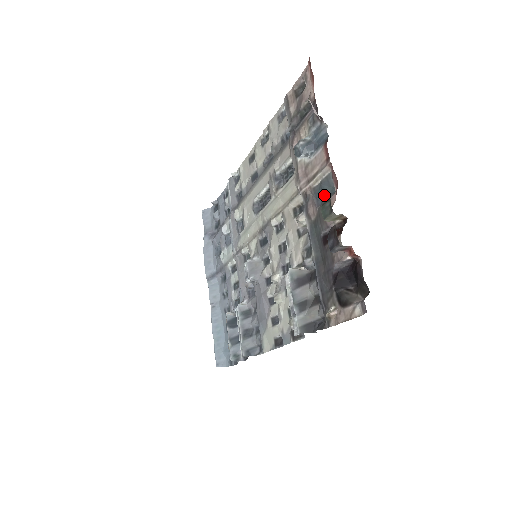
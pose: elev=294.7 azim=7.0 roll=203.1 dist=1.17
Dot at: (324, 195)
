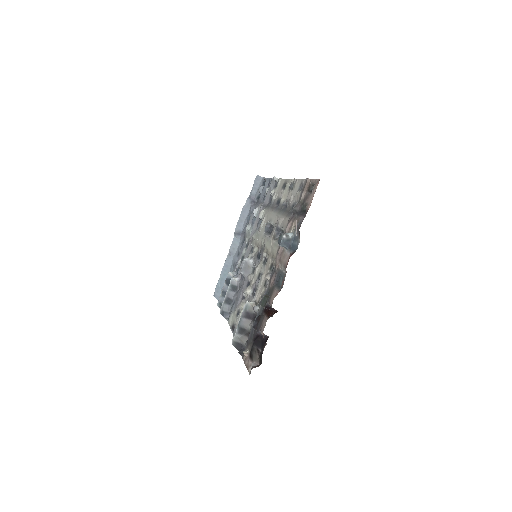
Dot at: (278, 282)
